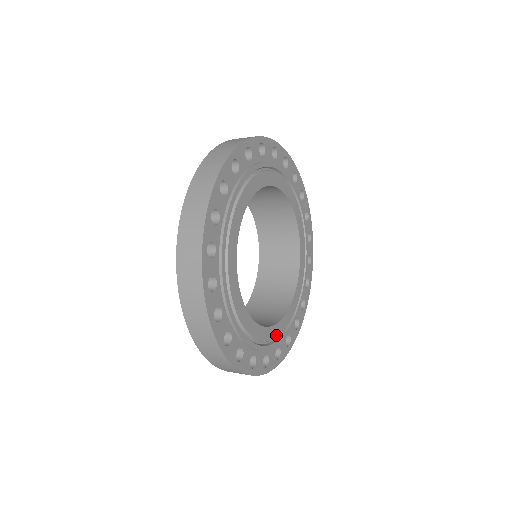
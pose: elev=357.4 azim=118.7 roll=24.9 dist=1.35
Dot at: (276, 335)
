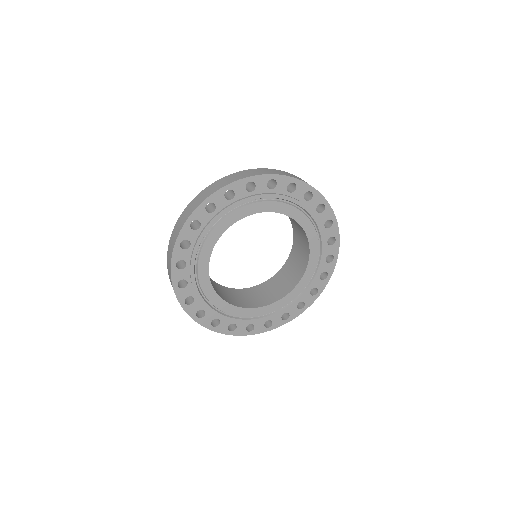
Dot at: (249, 315)
